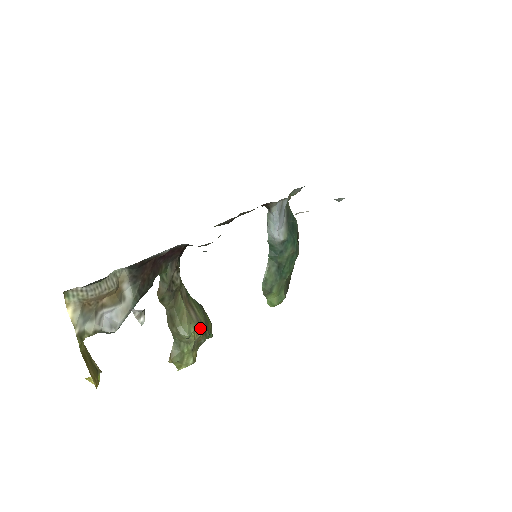
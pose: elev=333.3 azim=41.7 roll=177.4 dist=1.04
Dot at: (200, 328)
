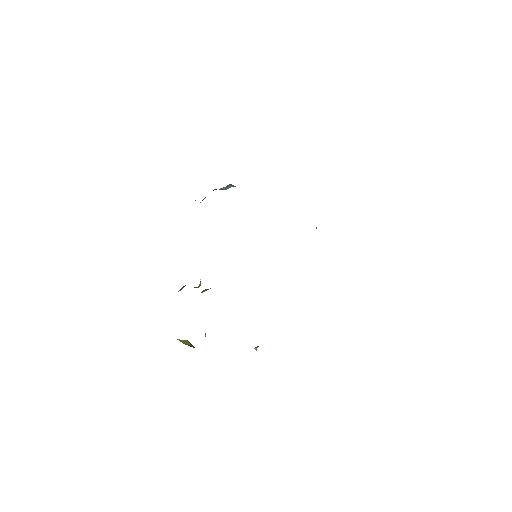
Dot at: occluded
